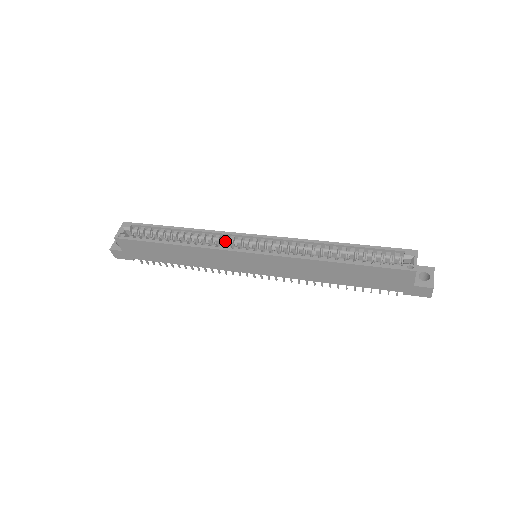
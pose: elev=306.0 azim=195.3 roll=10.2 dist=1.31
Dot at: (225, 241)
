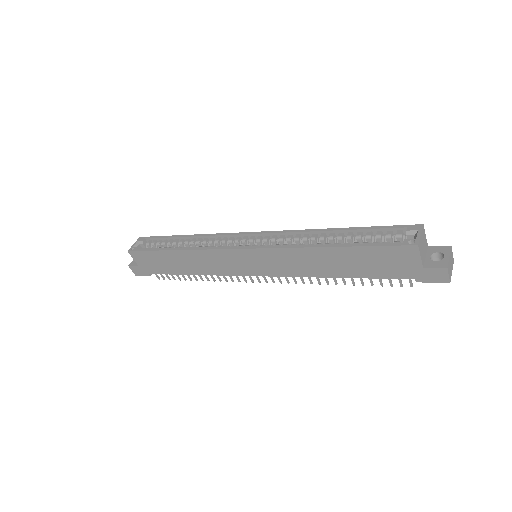
Dot at: (224, 242)
